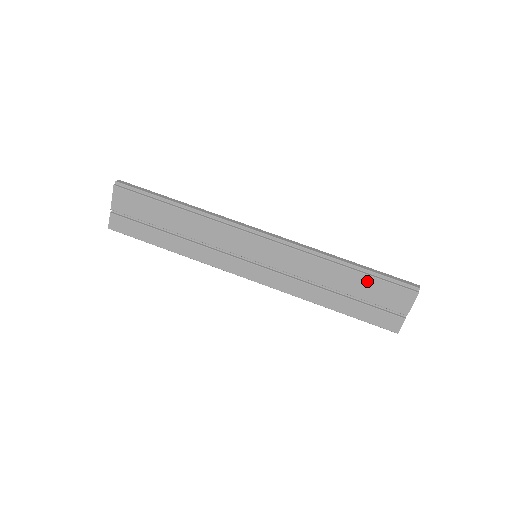
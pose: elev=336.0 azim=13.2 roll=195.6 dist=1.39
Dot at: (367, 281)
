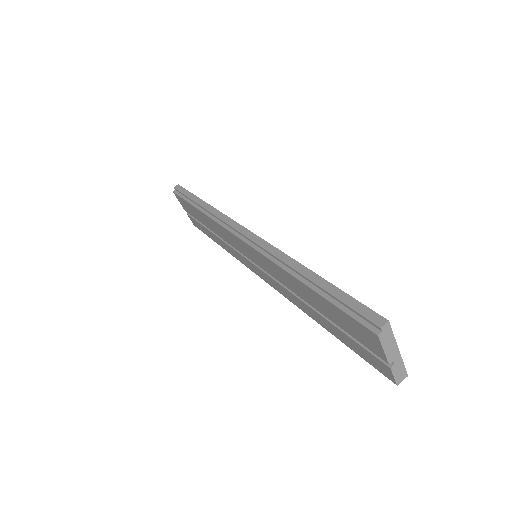
Dot at: (326, 303)
